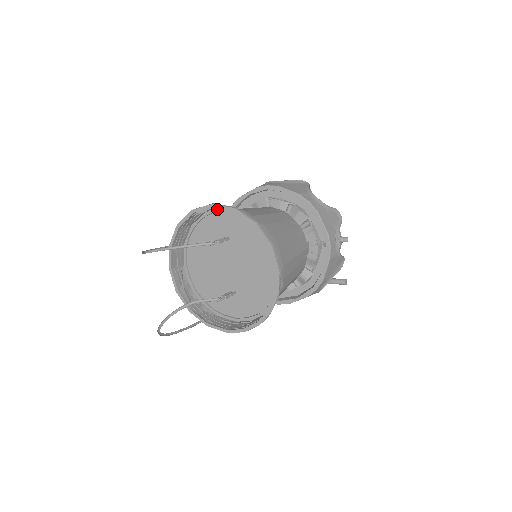
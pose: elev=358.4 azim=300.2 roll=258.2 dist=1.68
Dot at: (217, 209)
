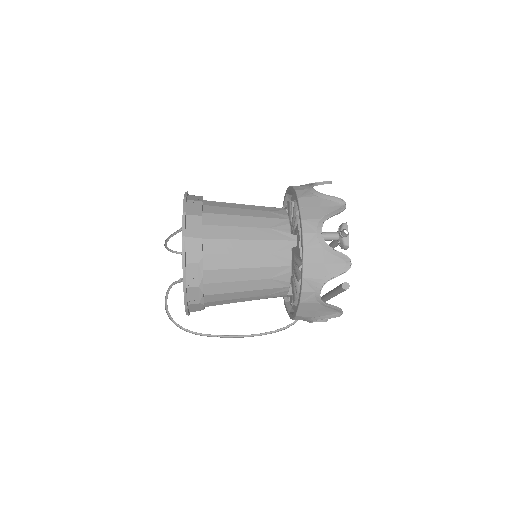
Dot at: occluded
